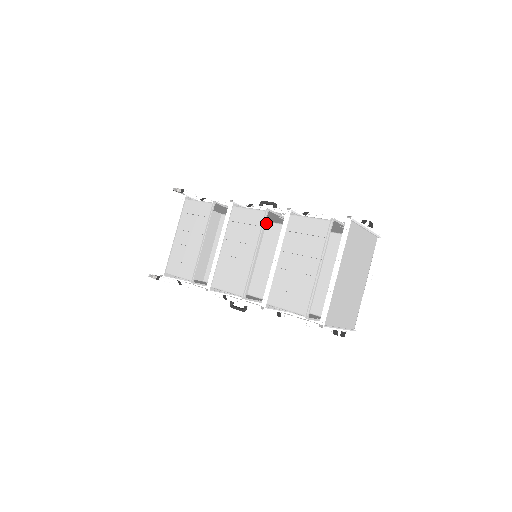
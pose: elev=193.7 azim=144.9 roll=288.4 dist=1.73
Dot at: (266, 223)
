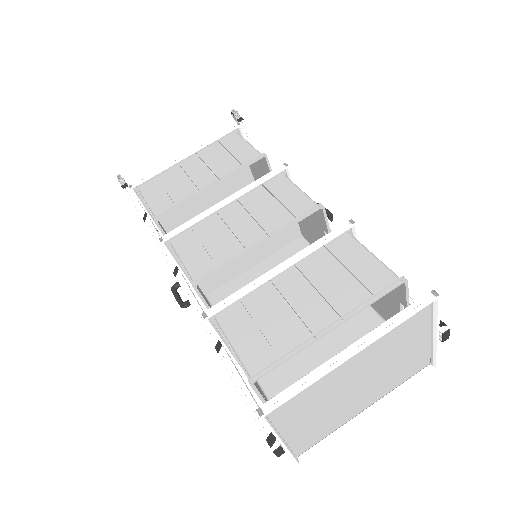
Dot at: (300, 237)
